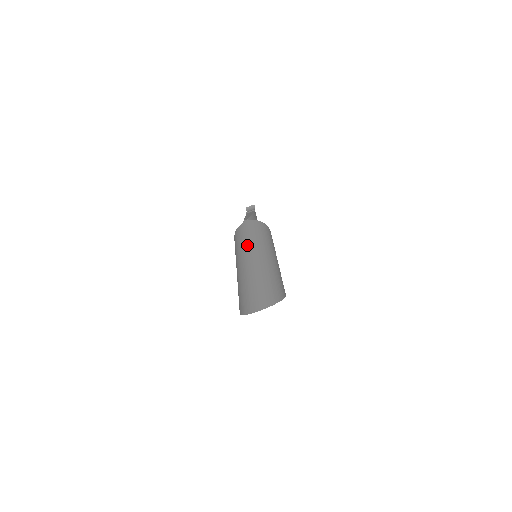
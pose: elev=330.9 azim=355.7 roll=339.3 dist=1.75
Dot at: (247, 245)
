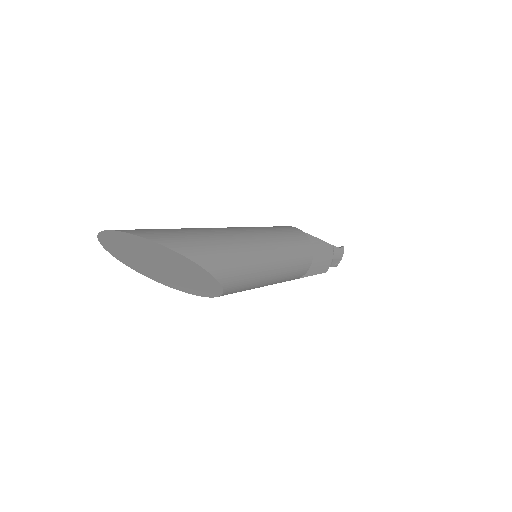
Dot at: occluded
